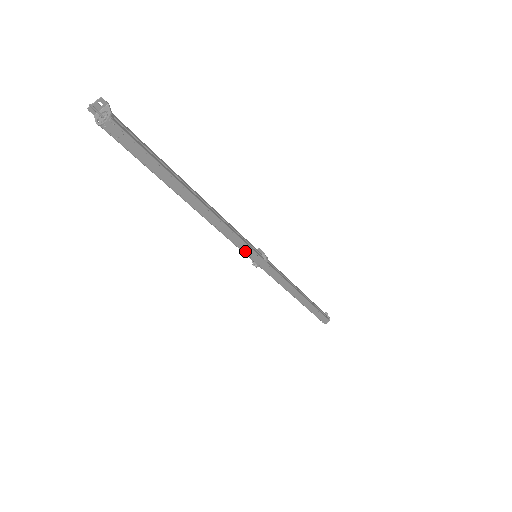
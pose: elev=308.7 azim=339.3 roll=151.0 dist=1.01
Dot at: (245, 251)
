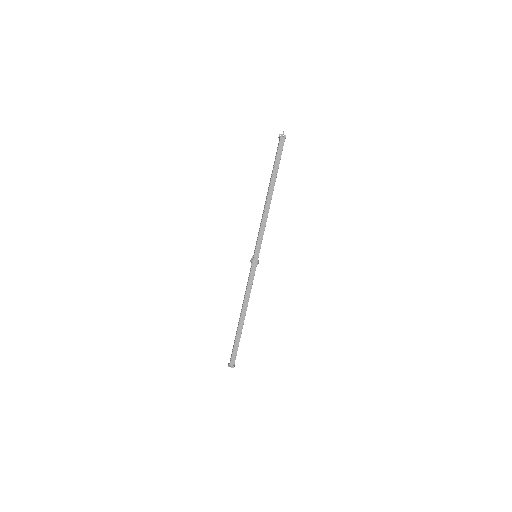
Dot at: (258, 243)
